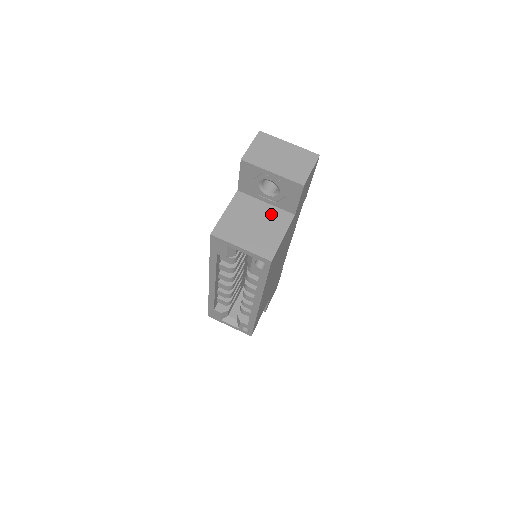
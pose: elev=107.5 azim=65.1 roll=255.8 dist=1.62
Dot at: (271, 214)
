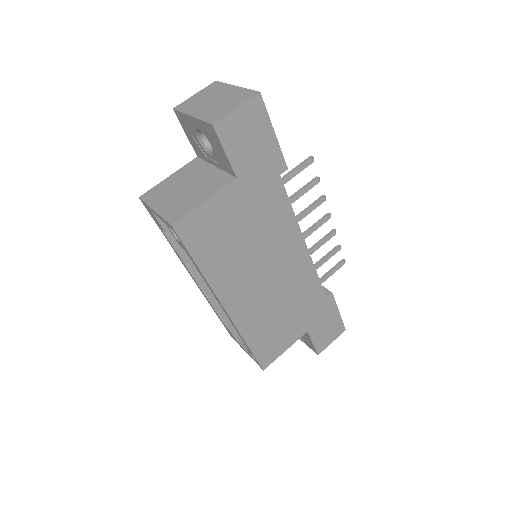
Dot at: (211, 178)
